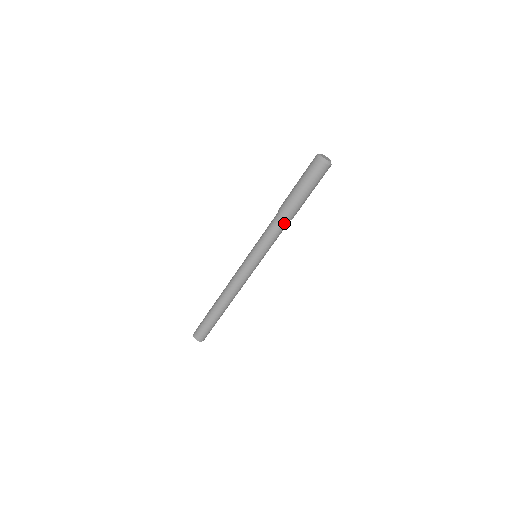
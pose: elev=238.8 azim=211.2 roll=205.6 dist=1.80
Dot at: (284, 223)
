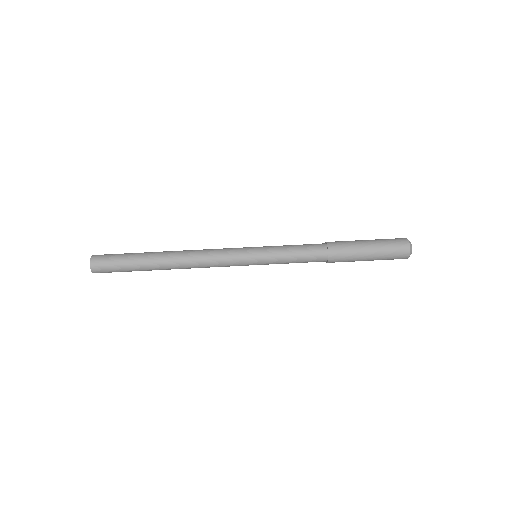
Dot at: (320, 252)
